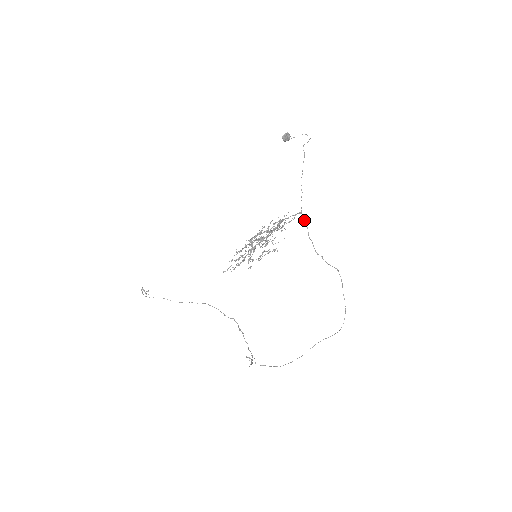
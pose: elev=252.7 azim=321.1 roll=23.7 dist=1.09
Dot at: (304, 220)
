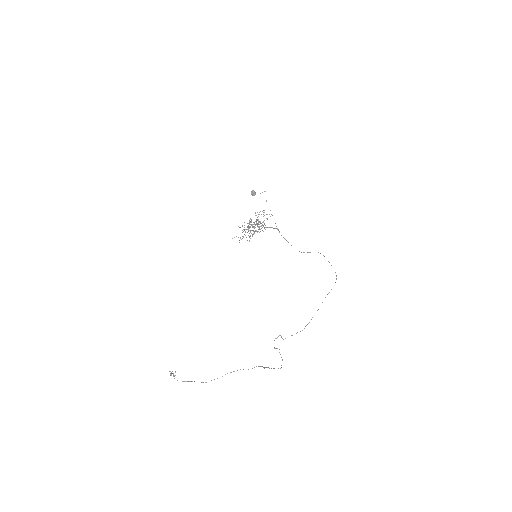
Dot at: (283, 237)
